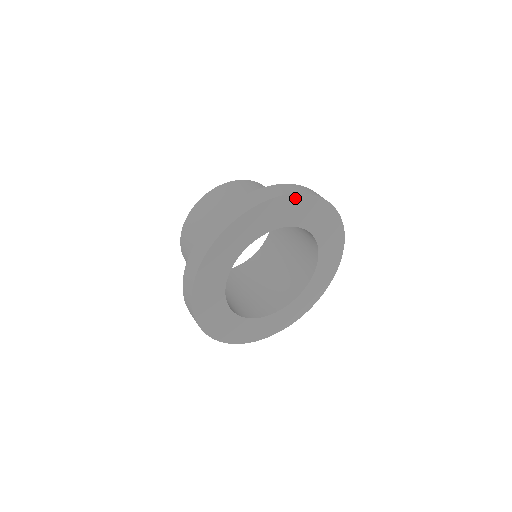
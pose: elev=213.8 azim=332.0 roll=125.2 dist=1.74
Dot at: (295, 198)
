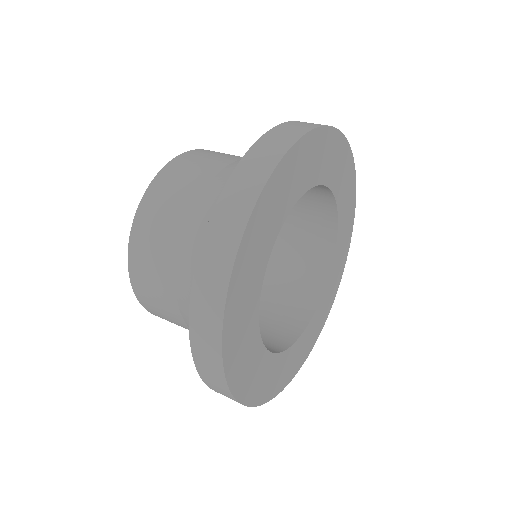
Dot at: (281, 169)
